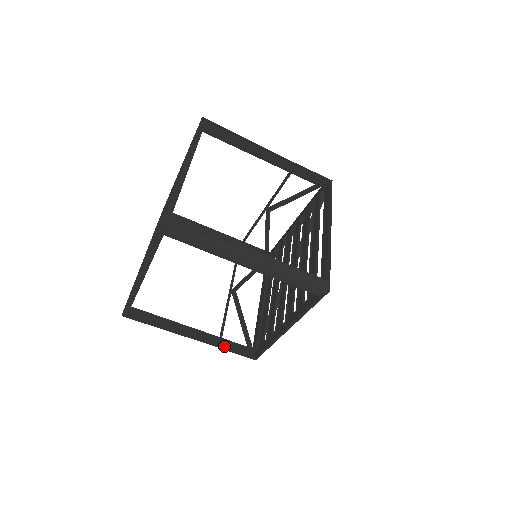
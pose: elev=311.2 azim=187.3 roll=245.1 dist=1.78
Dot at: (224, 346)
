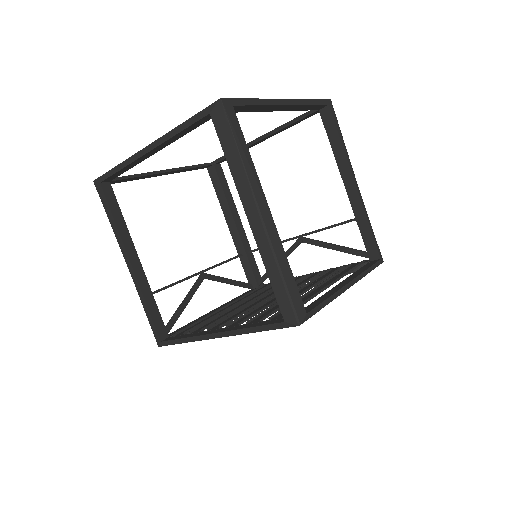
Dot at: (147, 301)
